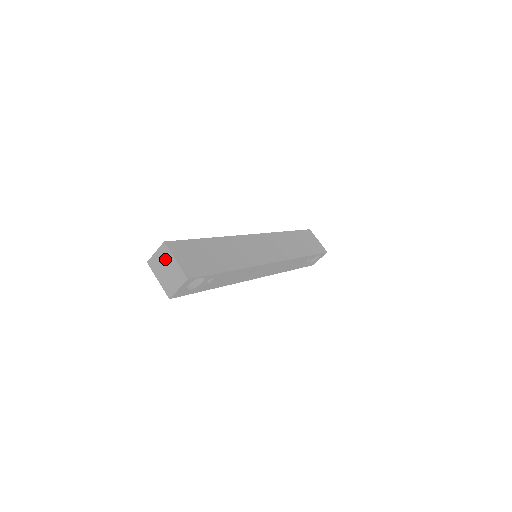
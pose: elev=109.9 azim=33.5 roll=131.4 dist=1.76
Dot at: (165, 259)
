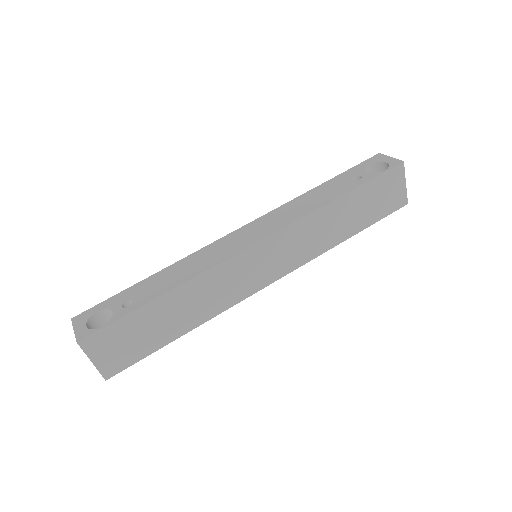
Dot at: occluded
